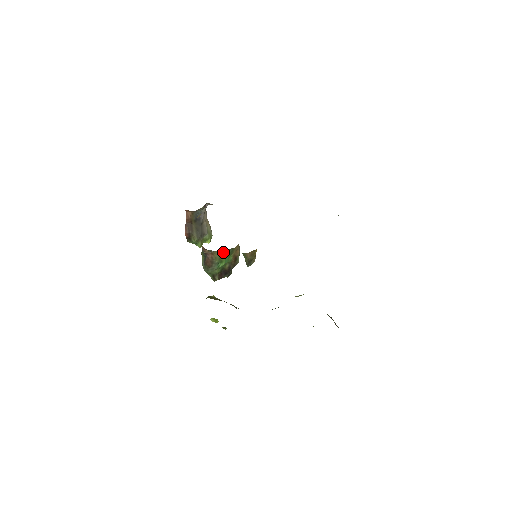
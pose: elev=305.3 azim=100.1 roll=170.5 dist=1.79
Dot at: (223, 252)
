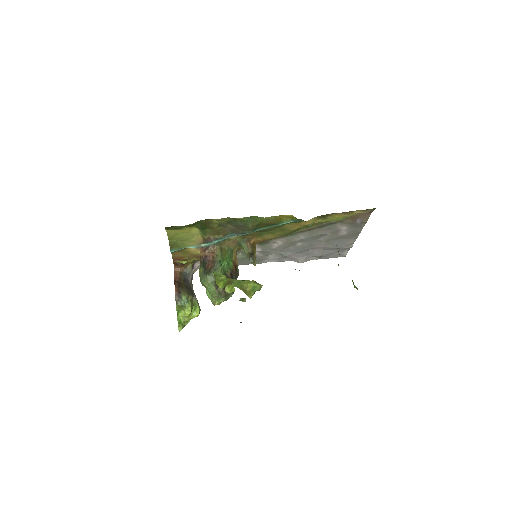
Dot at: (224, 249)
